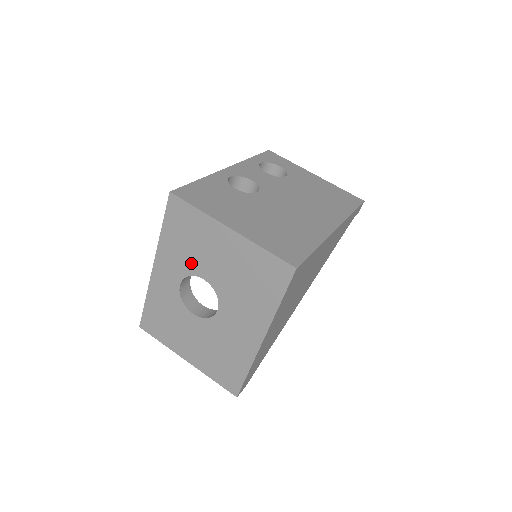
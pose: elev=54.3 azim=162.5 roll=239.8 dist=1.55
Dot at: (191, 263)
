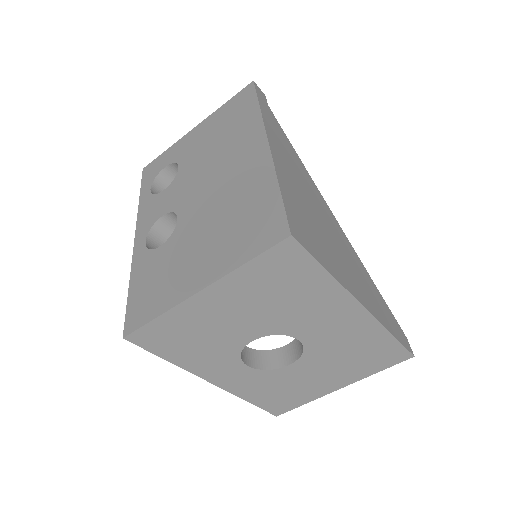
Dot at: (225, 347)
